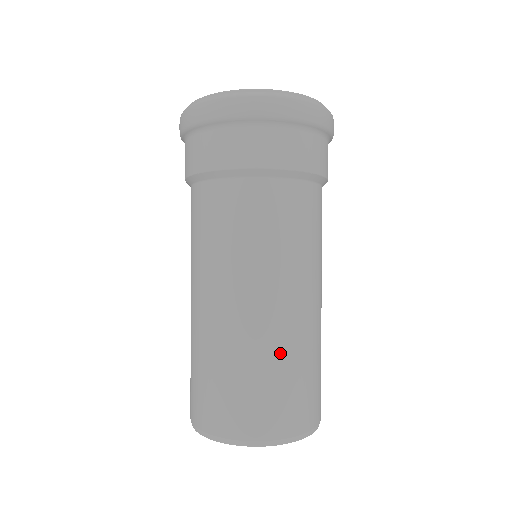
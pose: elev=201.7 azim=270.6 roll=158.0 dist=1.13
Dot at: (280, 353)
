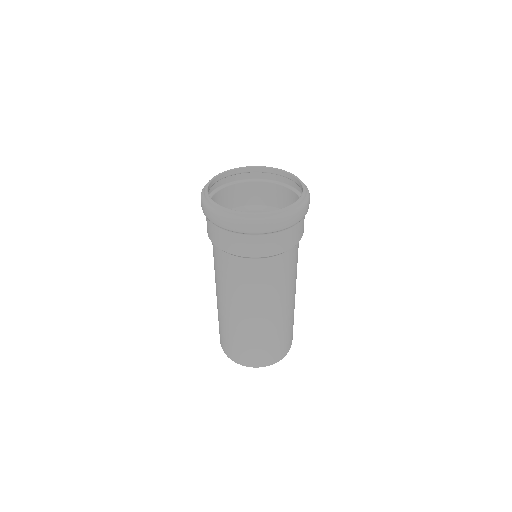
Dot at: (268, 334)
